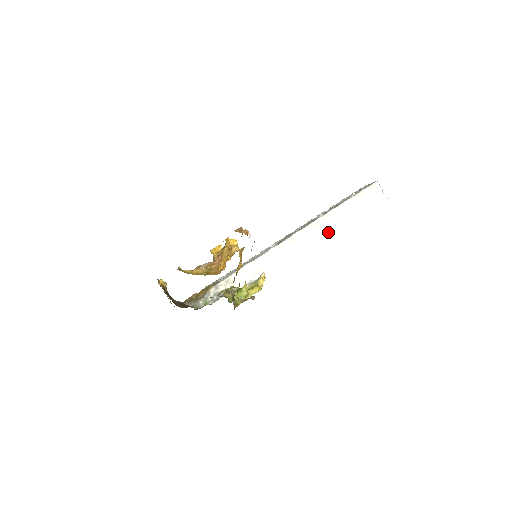
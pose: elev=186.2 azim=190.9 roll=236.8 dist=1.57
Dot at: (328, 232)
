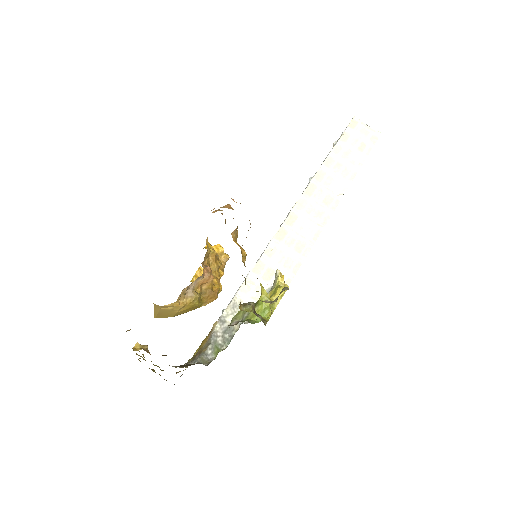
Dot at: (331, 192)
